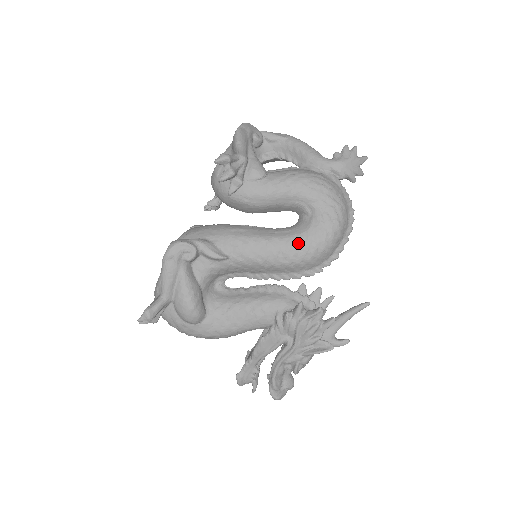
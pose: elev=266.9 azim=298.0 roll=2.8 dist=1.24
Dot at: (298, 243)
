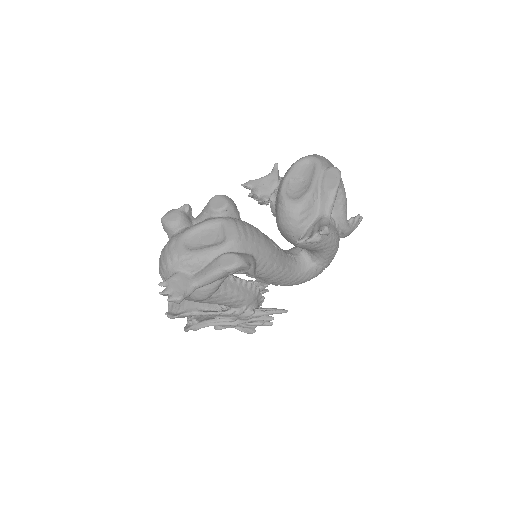
Dot at: (296, 279)
